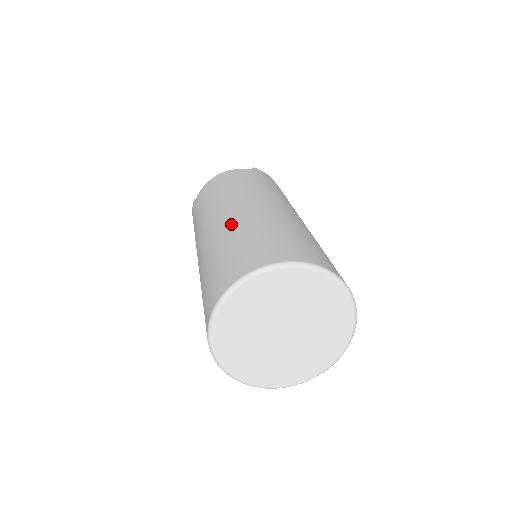
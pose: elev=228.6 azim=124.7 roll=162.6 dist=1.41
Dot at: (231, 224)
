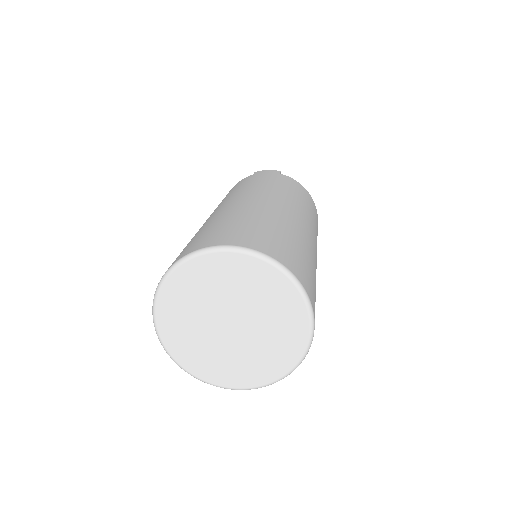
Dot at: occluded
